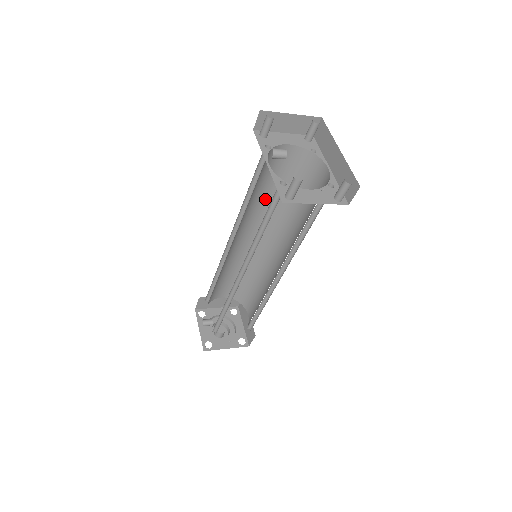
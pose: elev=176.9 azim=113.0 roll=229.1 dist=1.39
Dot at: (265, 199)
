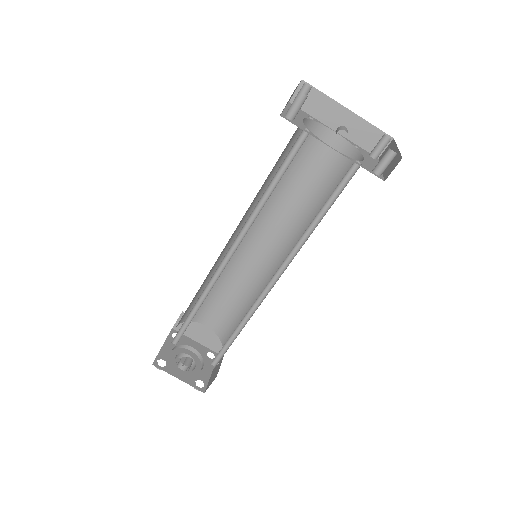
Dot at: occluded
